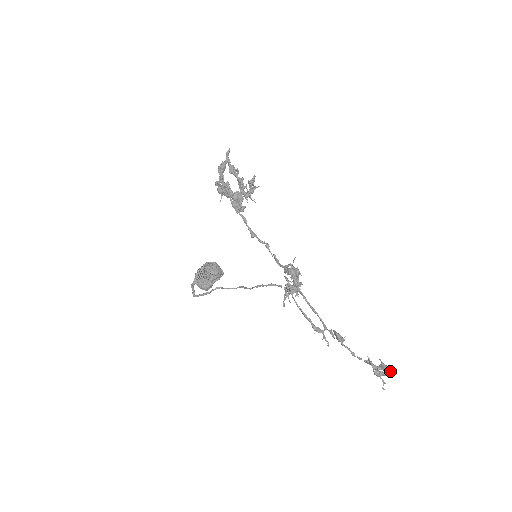
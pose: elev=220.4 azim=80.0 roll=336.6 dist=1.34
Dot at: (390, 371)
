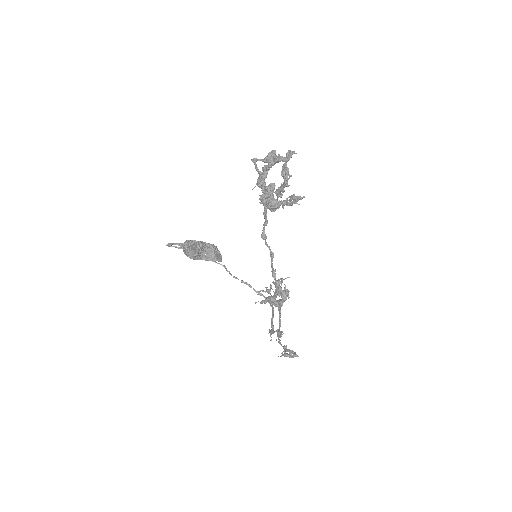
Dot at: occluded
